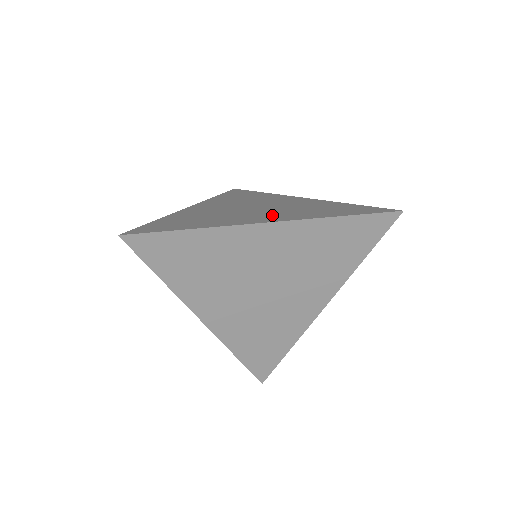
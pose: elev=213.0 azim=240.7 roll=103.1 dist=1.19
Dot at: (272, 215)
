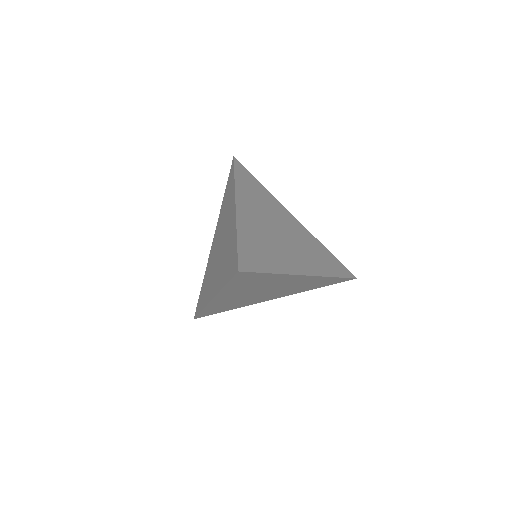
Dot at: (302, 259)
